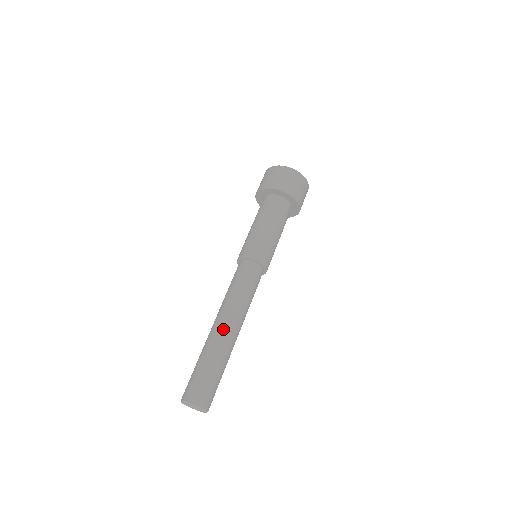
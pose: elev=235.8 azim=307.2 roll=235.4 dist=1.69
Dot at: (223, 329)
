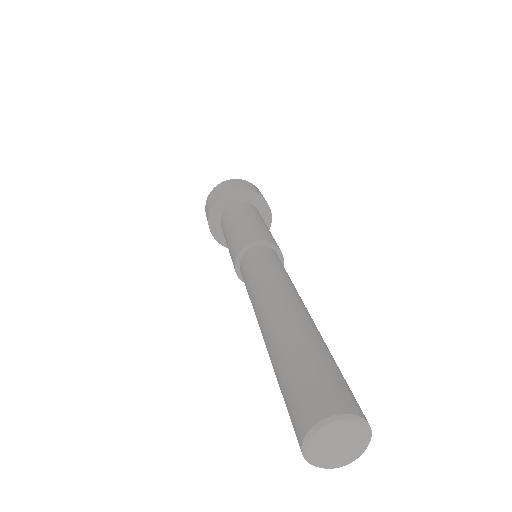
Dot at: (287, 307)
